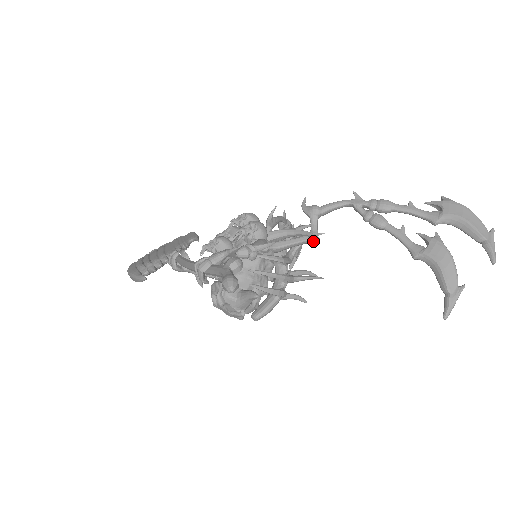
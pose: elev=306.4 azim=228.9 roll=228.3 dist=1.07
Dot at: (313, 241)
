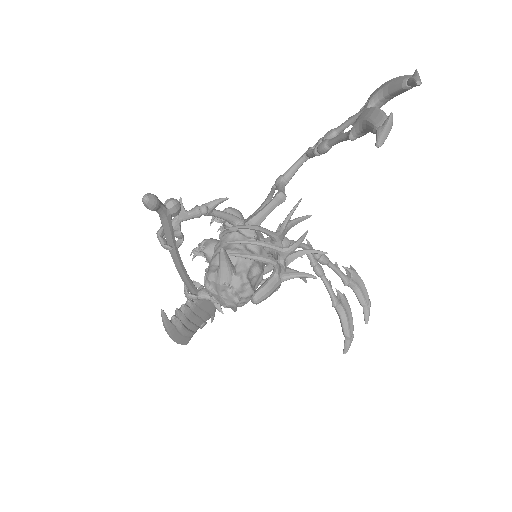
Dot at: (279, 198)
